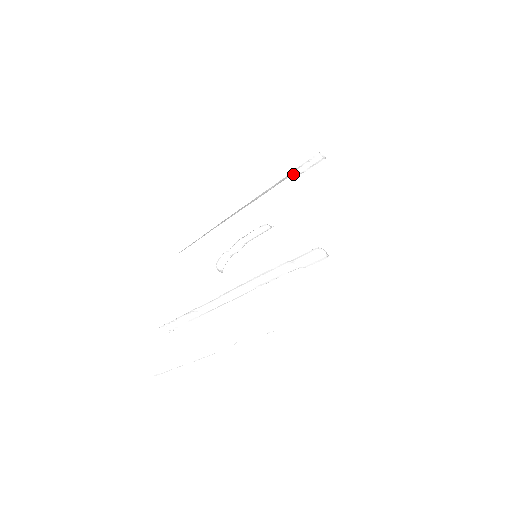
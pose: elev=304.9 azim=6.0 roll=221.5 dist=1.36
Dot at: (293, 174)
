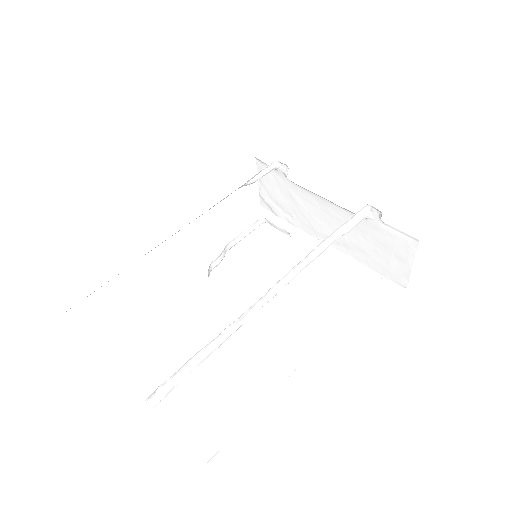
Dot at: (249, 182)
